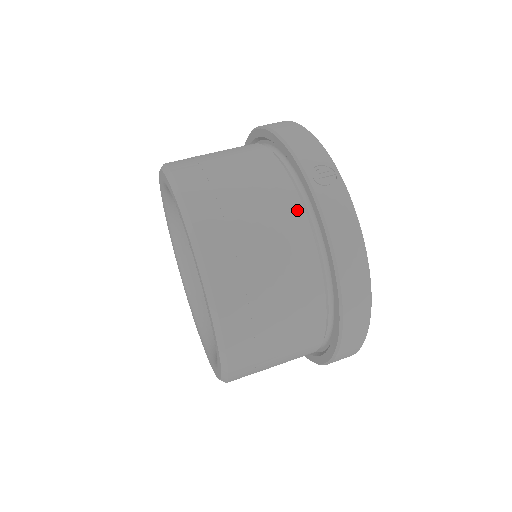
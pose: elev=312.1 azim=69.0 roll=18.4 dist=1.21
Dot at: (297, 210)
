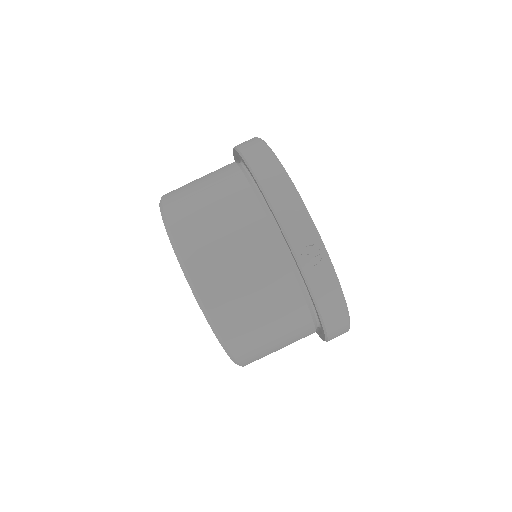
Dot at: (289, 279)
